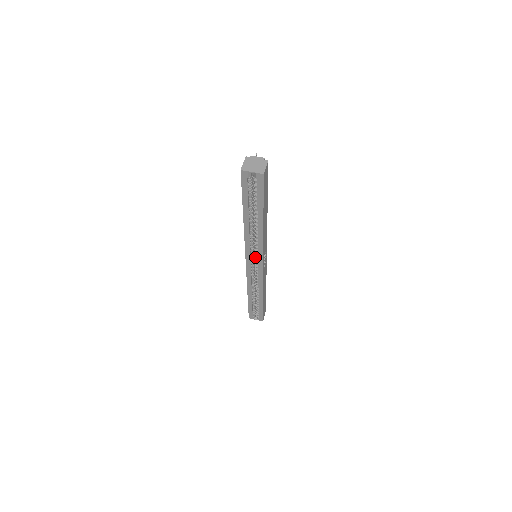
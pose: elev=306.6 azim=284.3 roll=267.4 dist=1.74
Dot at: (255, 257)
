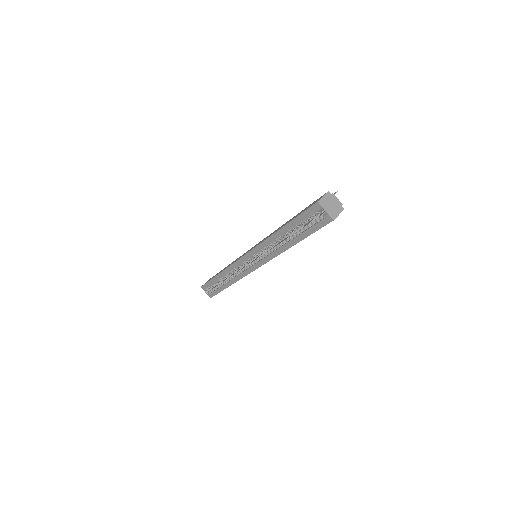
Dot at: occluded
